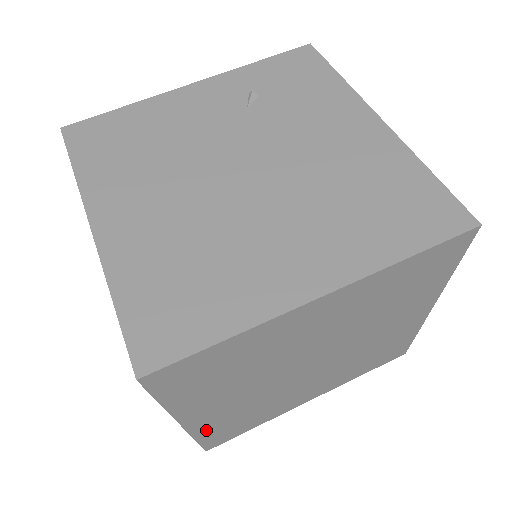
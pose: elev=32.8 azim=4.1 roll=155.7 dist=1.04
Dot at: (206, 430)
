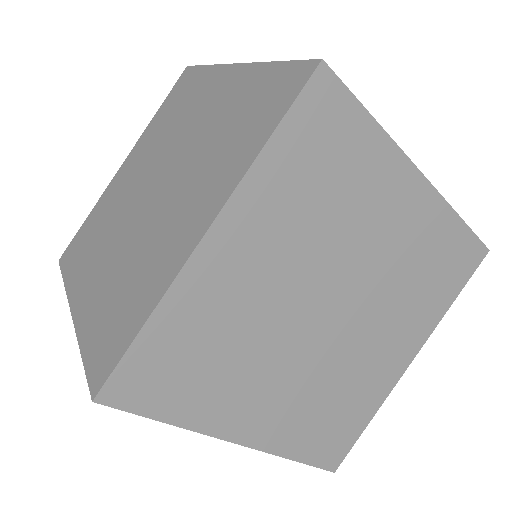
Dot at: (180, 306)
